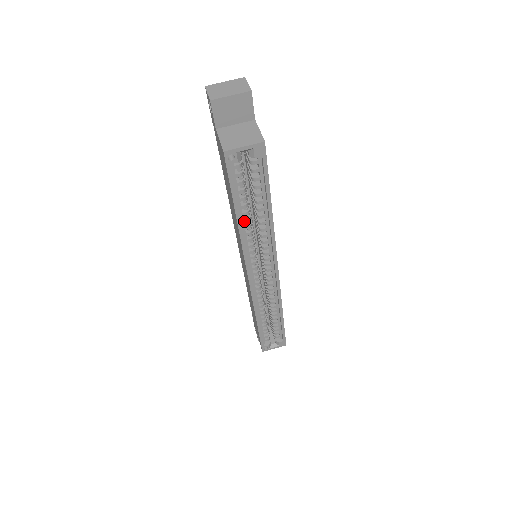
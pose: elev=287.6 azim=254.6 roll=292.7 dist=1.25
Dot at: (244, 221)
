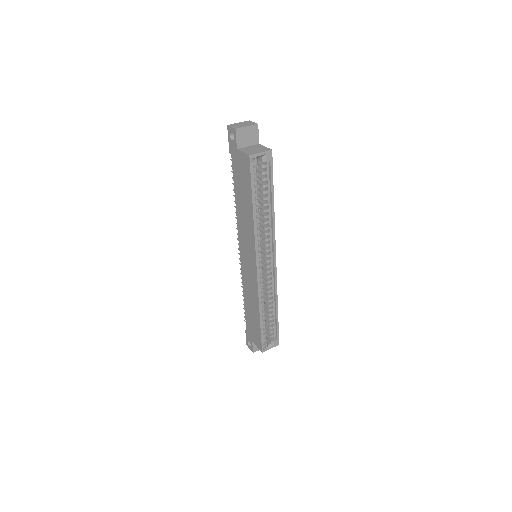
Dot at: (256, 214)
